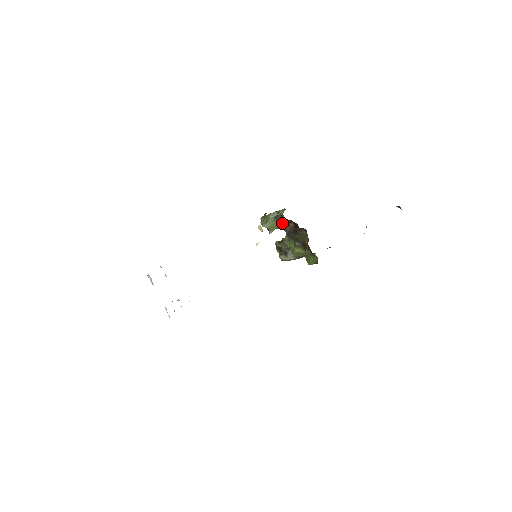
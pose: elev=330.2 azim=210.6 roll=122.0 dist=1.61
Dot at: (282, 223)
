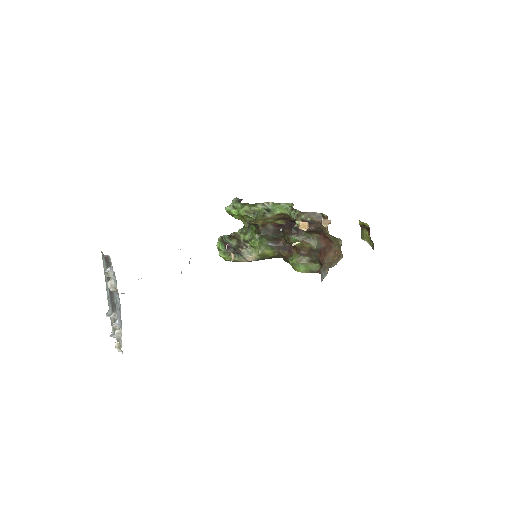
Dot at: (314, 223)
